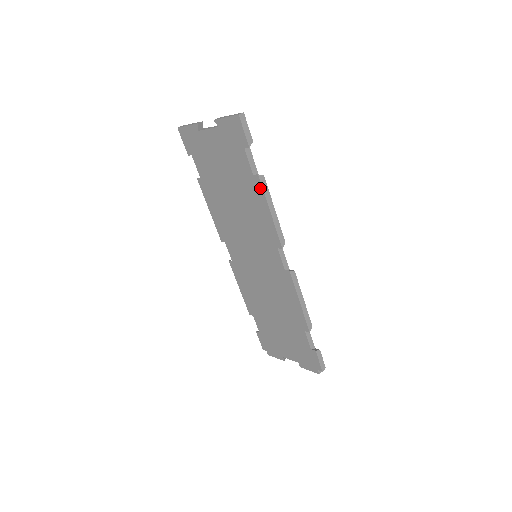
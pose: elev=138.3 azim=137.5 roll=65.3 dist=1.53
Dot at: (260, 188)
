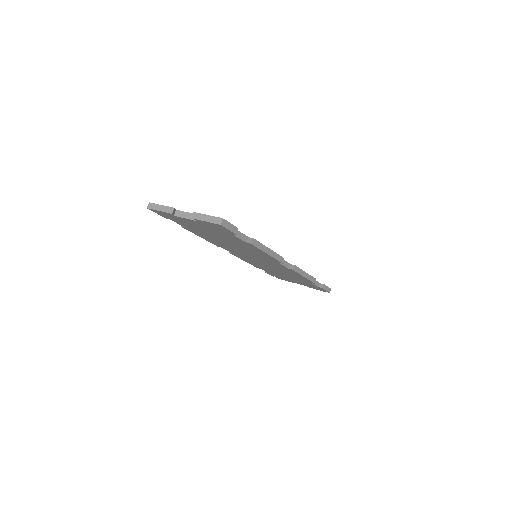
Dot at: (254, 247)
